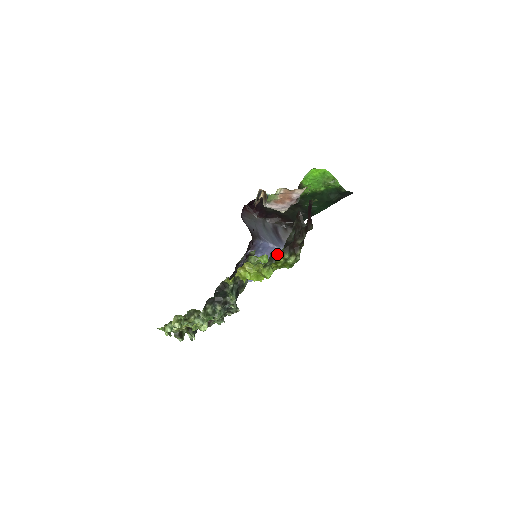
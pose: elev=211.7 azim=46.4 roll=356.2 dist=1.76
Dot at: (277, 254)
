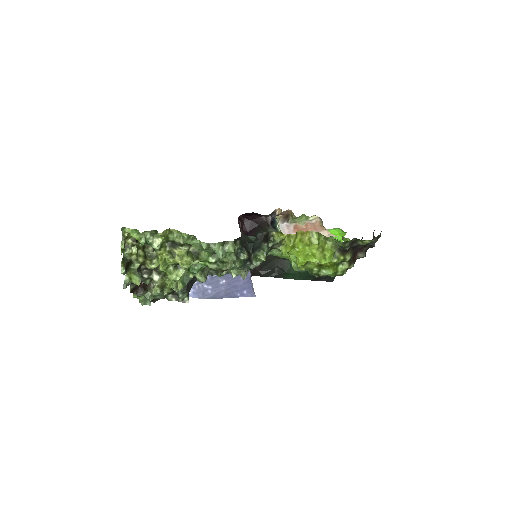
Dot at: (350, 246)
